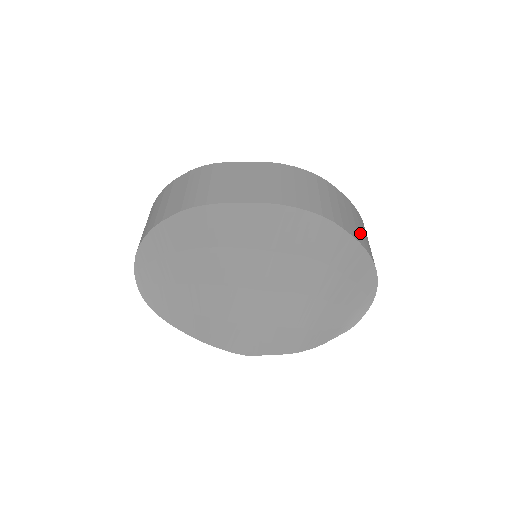
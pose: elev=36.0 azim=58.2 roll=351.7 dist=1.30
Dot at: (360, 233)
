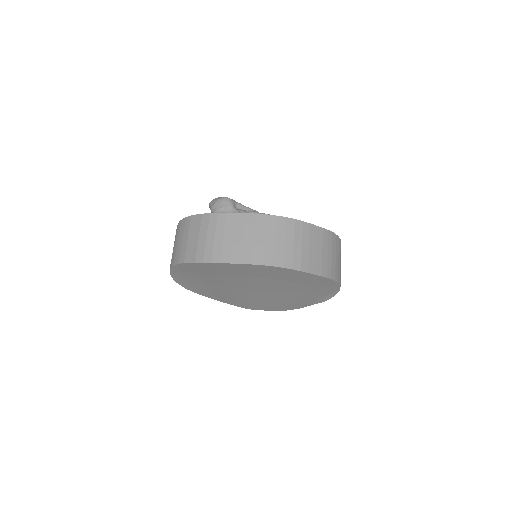
Dot at: (325, 262)
